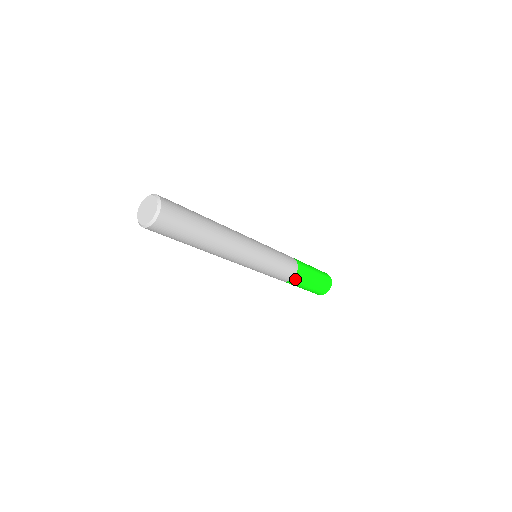
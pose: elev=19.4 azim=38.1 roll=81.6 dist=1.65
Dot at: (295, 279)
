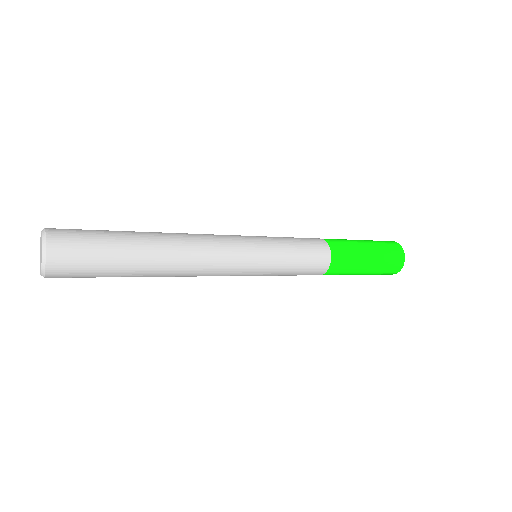
Dot at: (329, 273)
